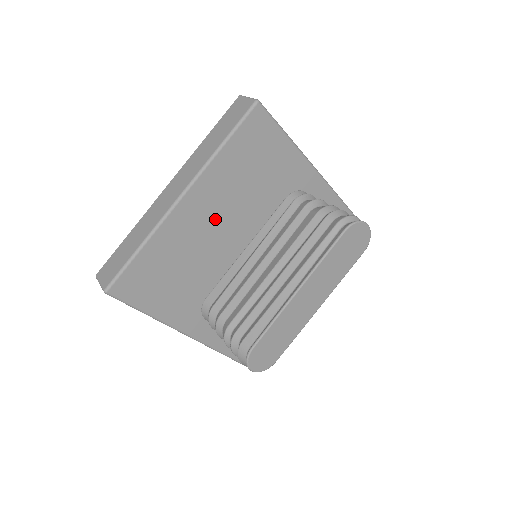
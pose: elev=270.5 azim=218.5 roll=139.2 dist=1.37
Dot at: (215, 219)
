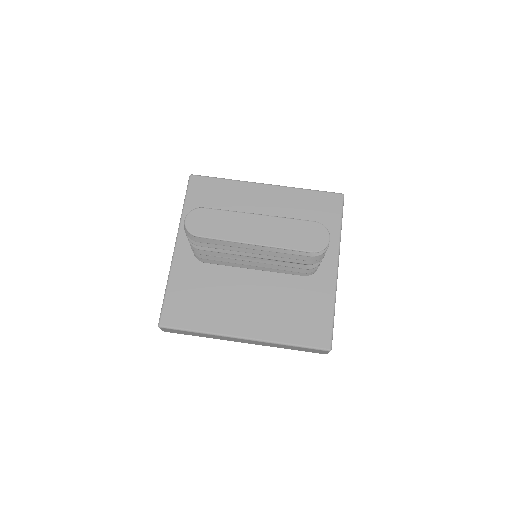
Dot at: (265, 212)
